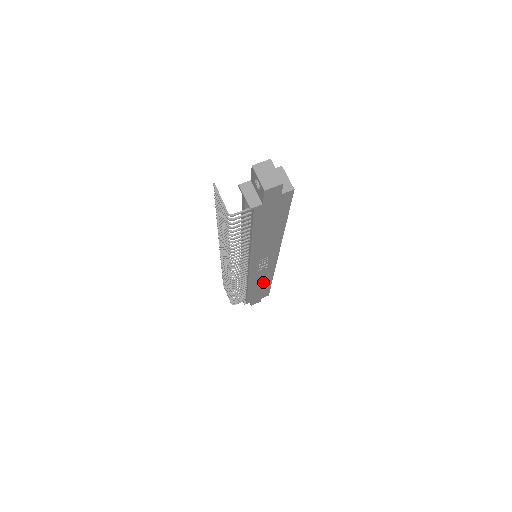
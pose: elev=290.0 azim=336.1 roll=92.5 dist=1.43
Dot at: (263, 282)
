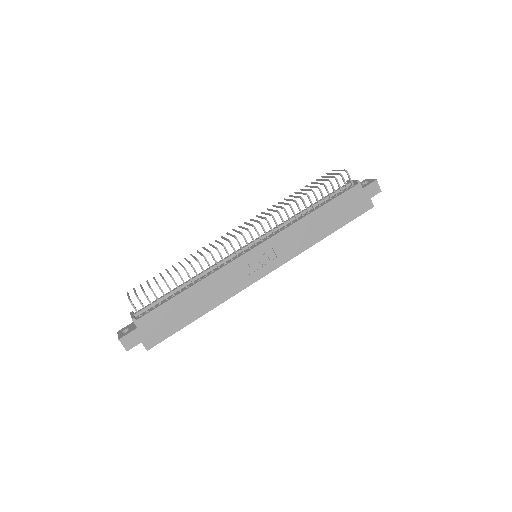
Dot at: (205, 300)
